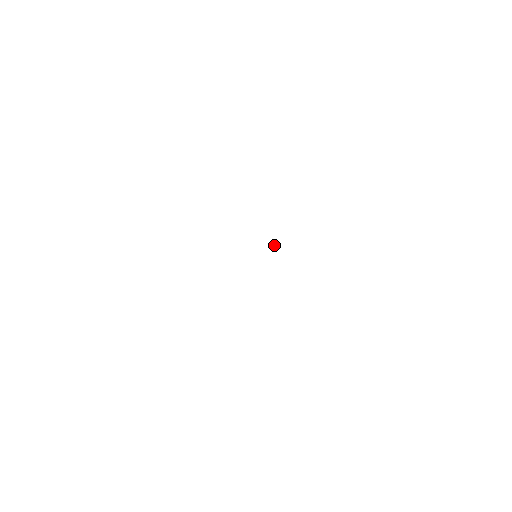
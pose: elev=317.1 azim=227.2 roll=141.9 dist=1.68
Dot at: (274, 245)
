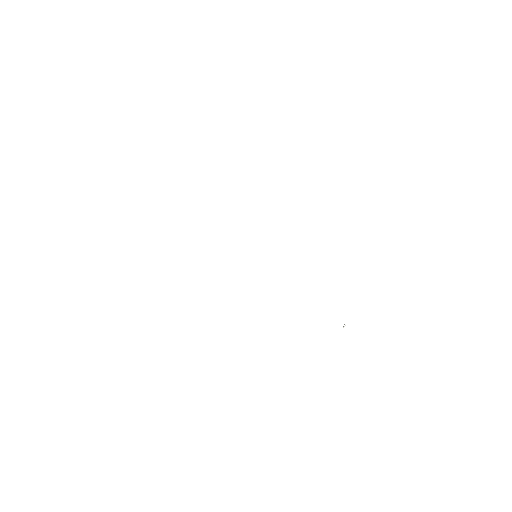
Dot at: (344, 325)
